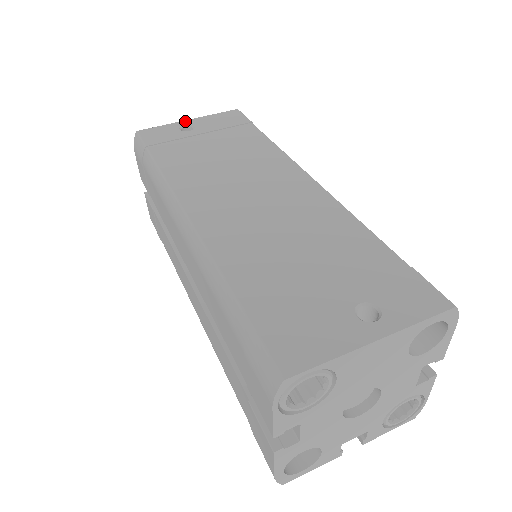
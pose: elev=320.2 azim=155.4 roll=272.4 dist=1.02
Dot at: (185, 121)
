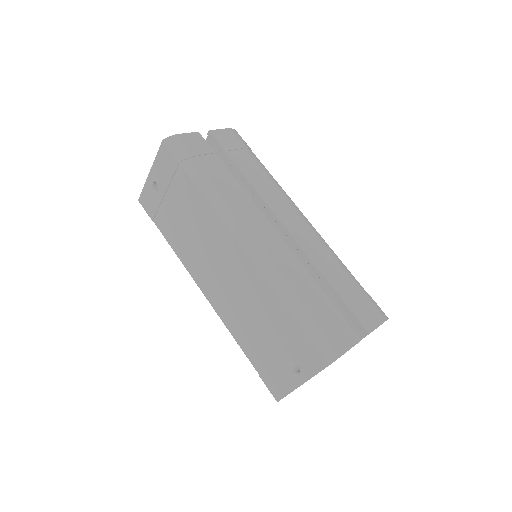
Dot at: (149, 176)
